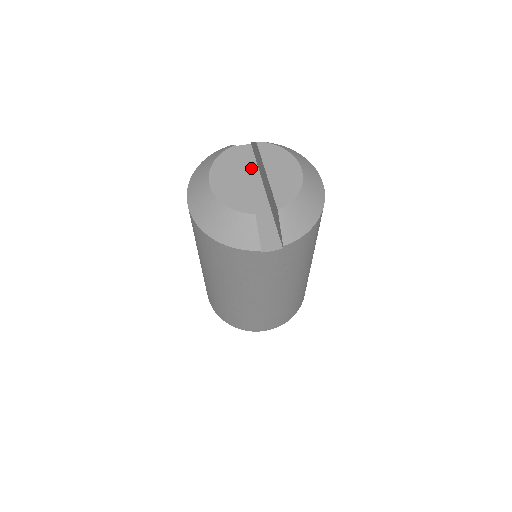
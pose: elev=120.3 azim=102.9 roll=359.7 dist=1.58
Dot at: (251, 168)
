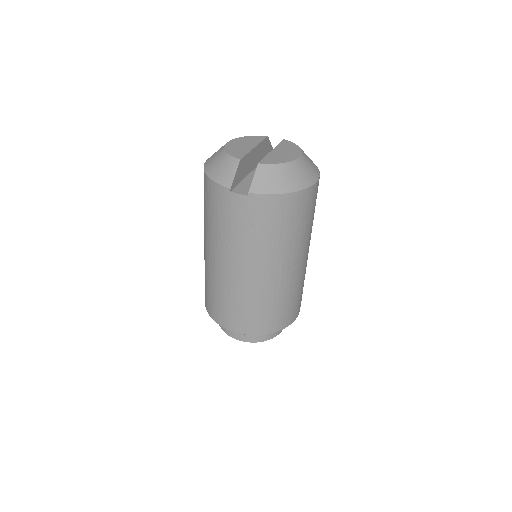
Dot at: occluded
